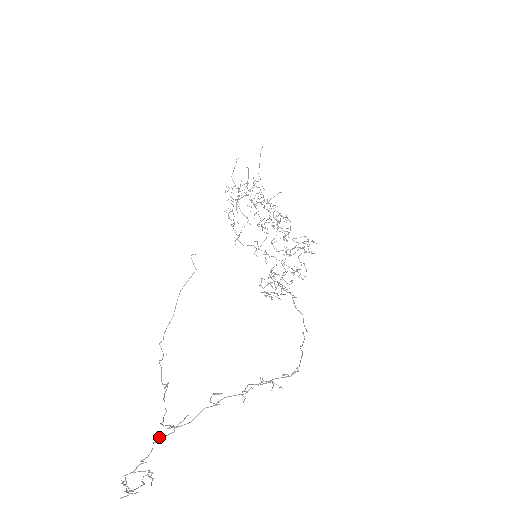
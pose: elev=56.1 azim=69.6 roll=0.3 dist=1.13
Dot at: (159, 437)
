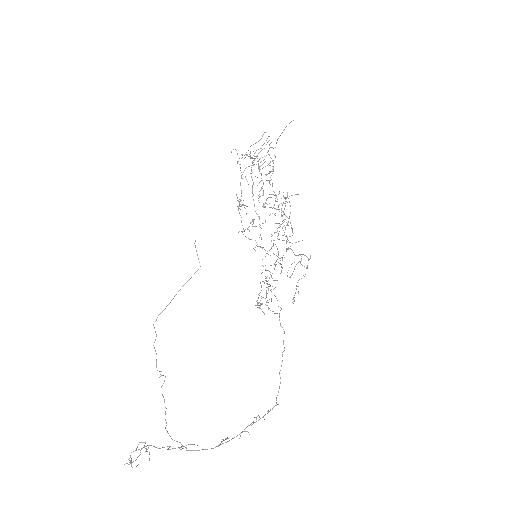
Dot at: occluded
